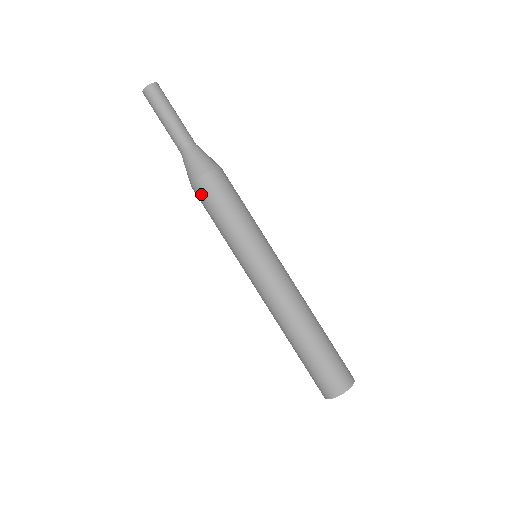
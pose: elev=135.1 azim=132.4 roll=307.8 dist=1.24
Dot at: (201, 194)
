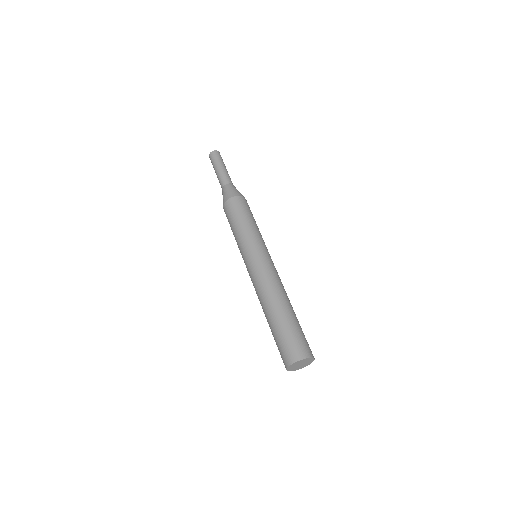
Dot at: (228, 209)
